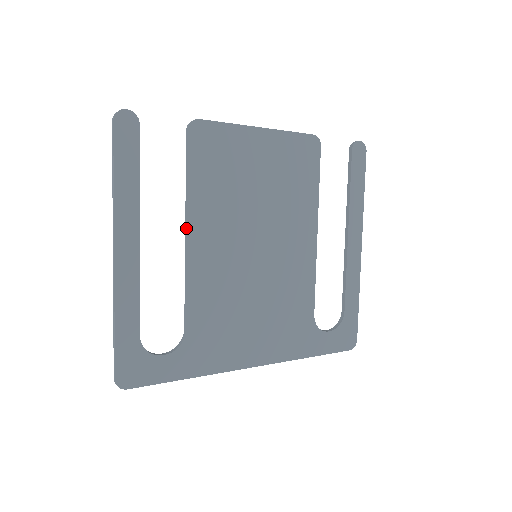
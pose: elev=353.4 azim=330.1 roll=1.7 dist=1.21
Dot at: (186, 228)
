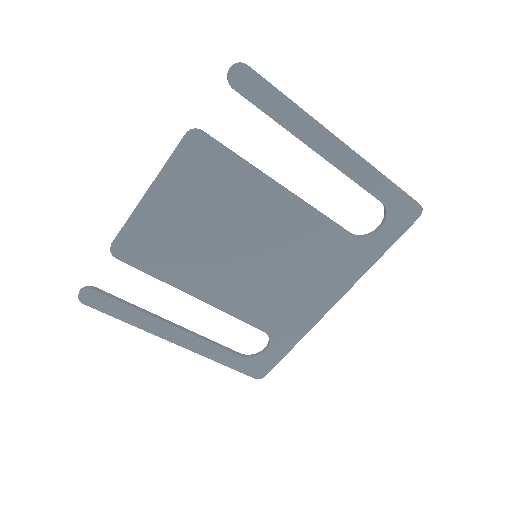
Dot at: occluded
